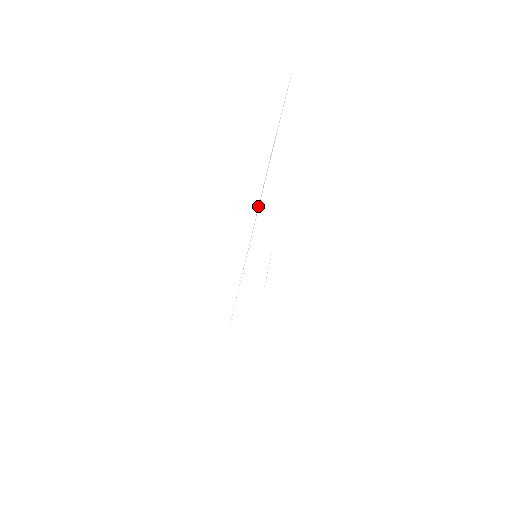
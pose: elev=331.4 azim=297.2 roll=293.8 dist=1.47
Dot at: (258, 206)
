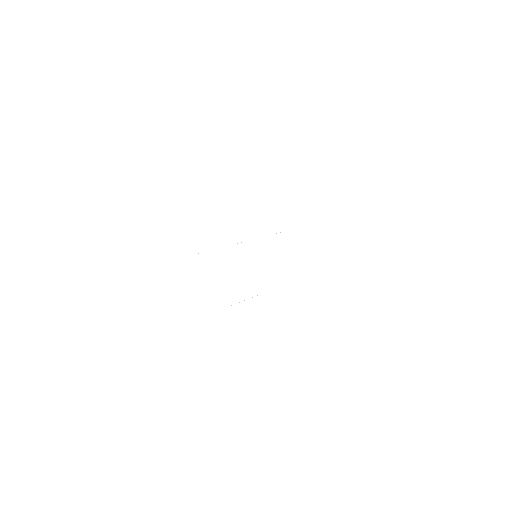
Dot at: occluded
